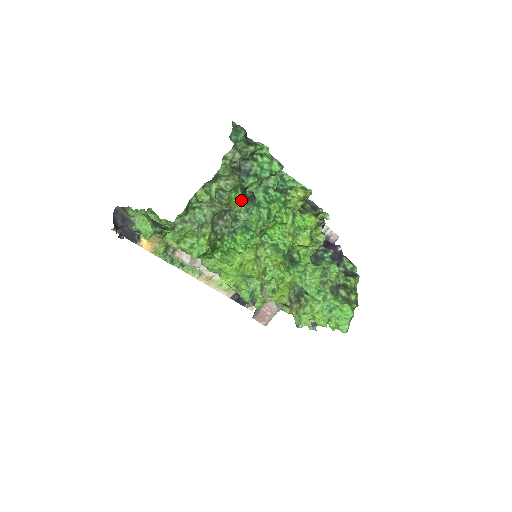
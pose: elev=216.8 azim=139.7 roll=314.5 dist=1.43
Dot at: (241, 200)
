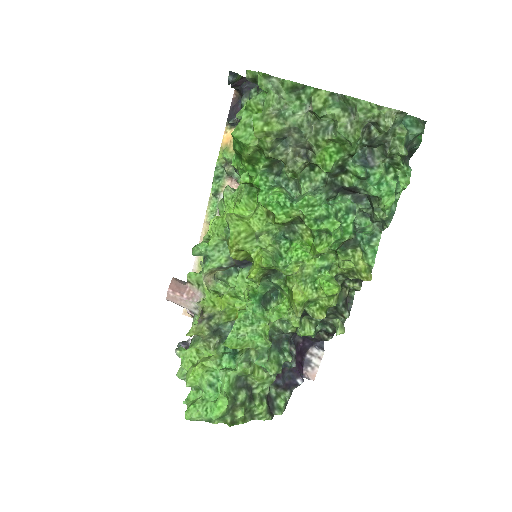
Dot at: (329, 163)
